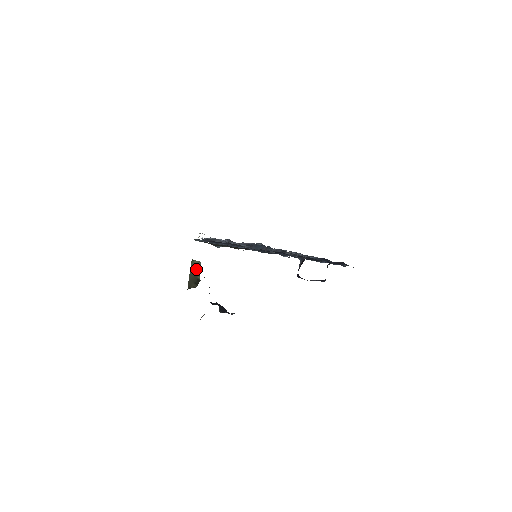
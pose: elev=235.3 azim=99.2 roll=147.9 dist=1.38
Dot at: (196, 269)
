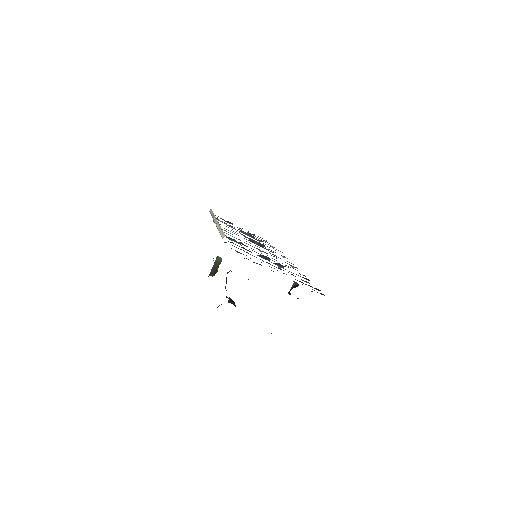
Dot at: (218, 263)
